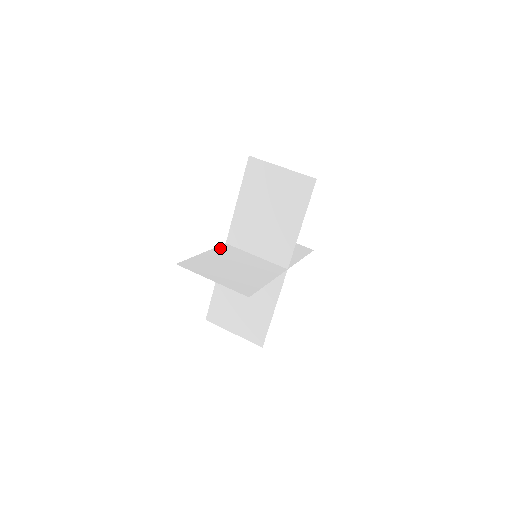
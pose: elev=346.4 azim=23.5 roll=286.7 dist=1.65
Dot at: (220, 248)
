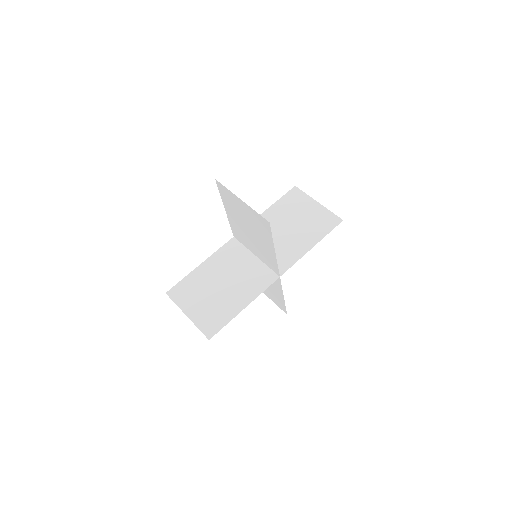
Dot at: (222, 250)
